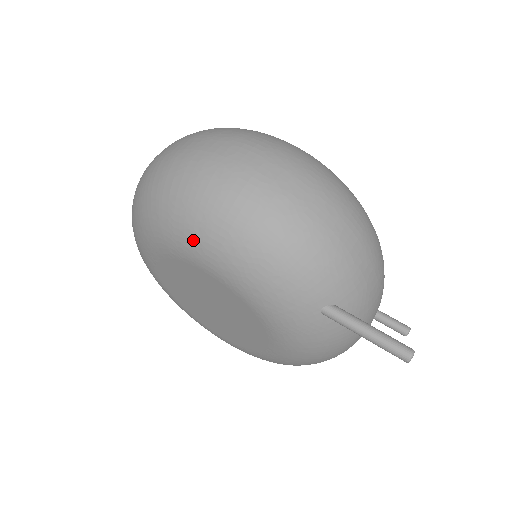
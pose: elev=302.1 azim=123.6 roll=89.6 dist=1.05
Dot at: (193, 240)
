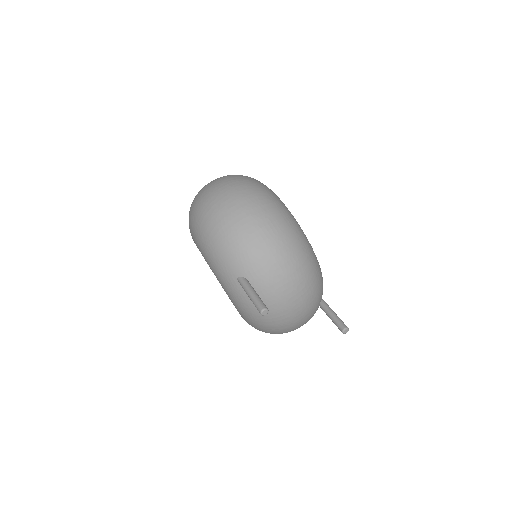
Dot at: (192, 231)
